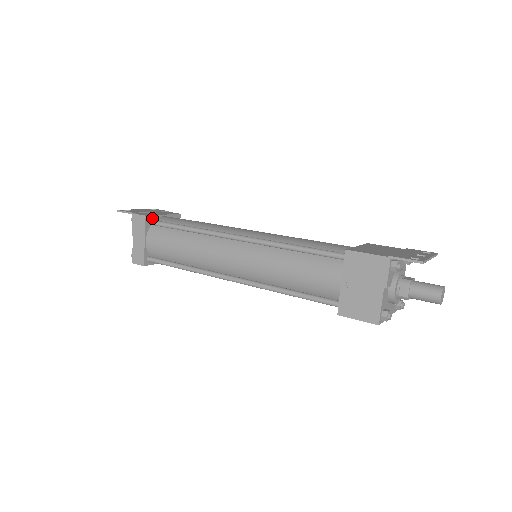
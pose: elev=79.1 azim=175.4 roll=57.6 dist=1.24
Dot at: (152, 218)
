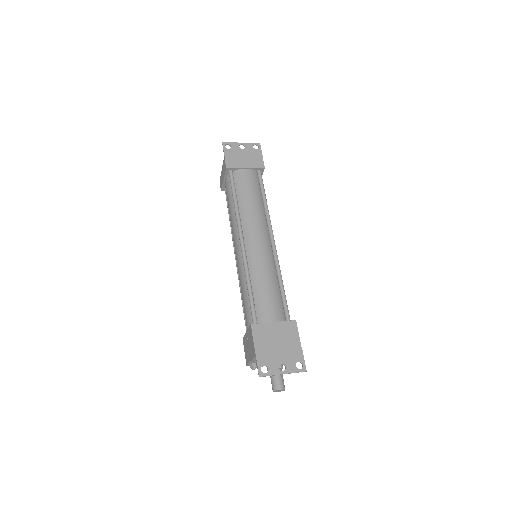
Dot at: (233, 169)
